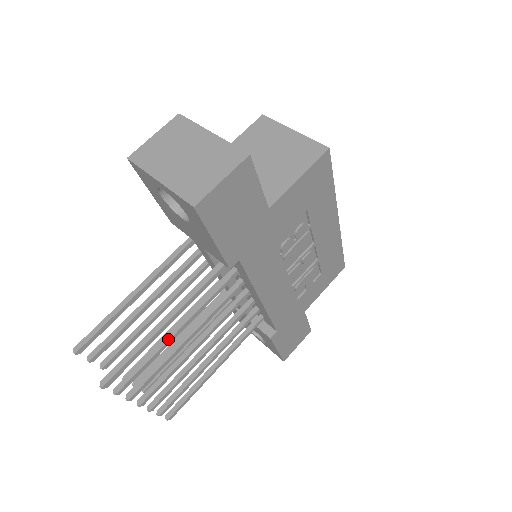
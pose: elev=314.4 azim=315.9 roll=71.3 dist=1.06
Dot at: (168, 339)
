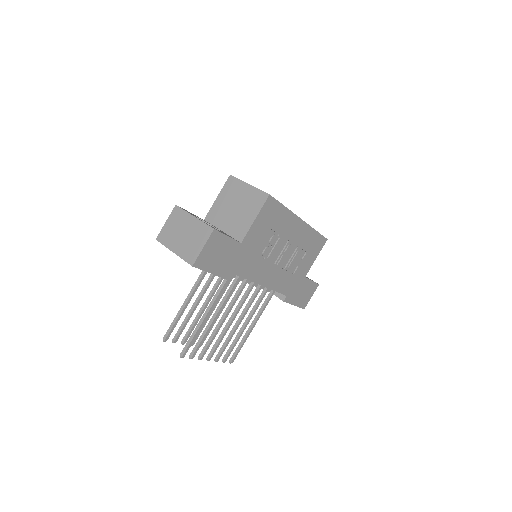
Dot at: (210, 324)
